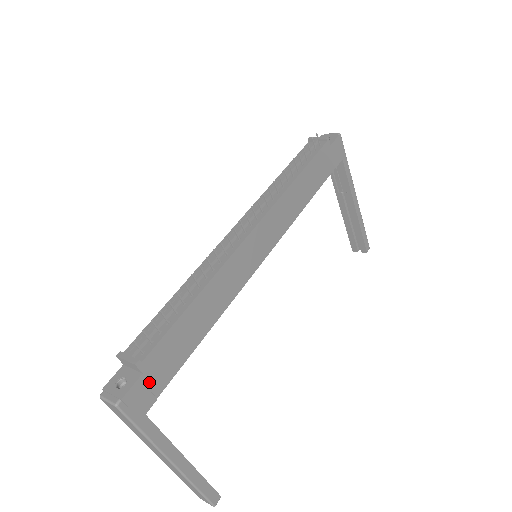
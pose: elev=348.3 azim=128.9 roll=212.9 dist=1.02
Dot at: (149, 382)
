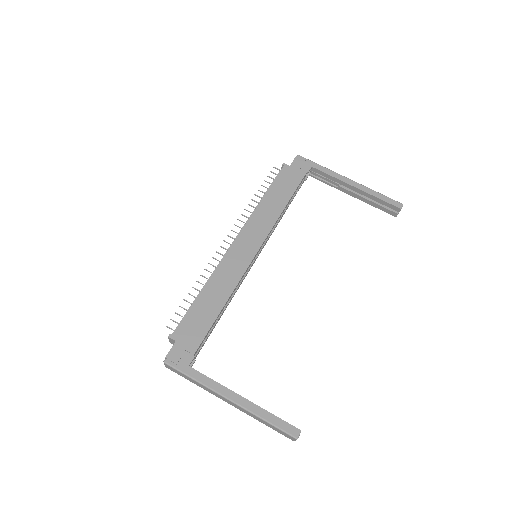
Dot at: (183, 346)
